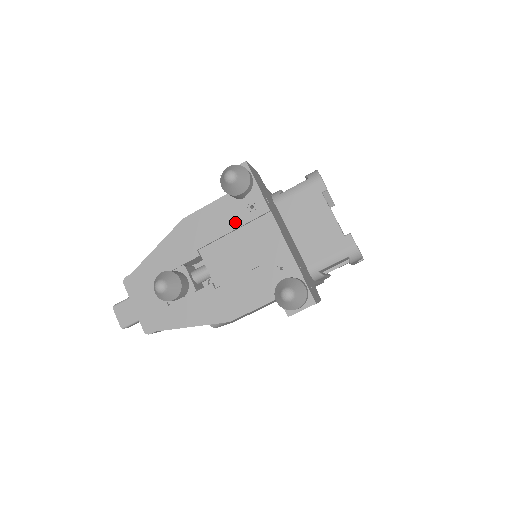
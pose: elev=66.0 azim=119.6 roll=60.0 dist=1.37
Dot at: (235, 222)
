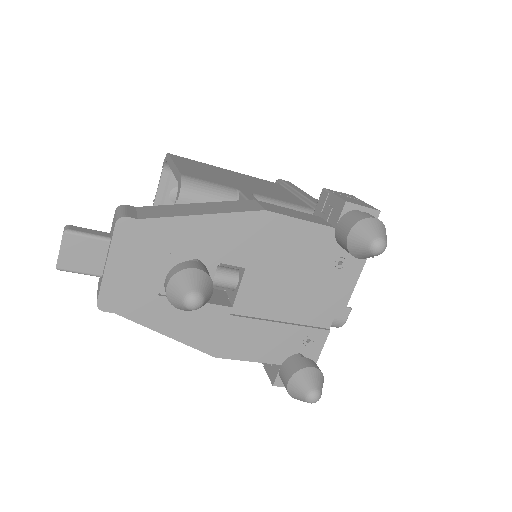
Dot at: (313, 264)
